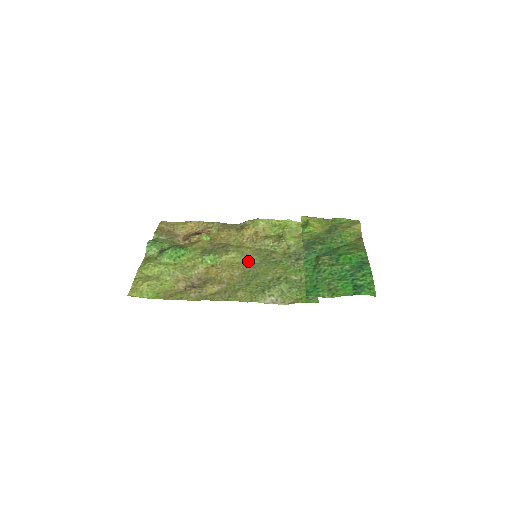
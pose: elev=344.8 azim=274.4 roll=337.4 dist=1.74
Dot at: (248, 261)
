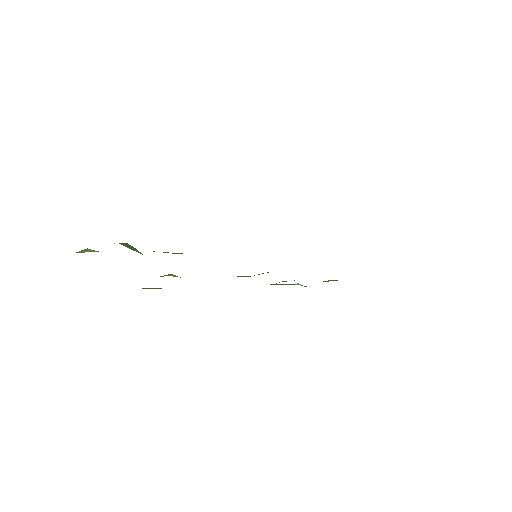
Dot at: occluded
